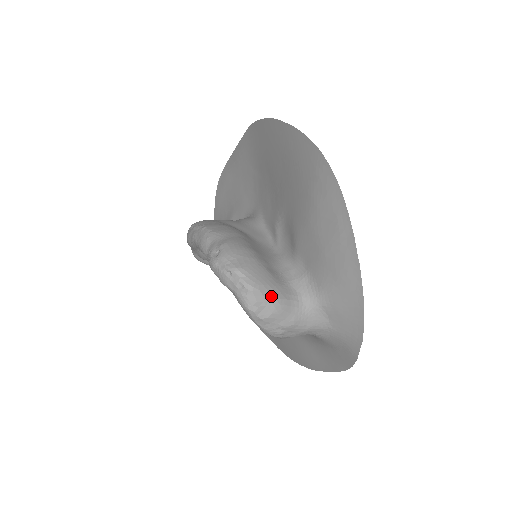
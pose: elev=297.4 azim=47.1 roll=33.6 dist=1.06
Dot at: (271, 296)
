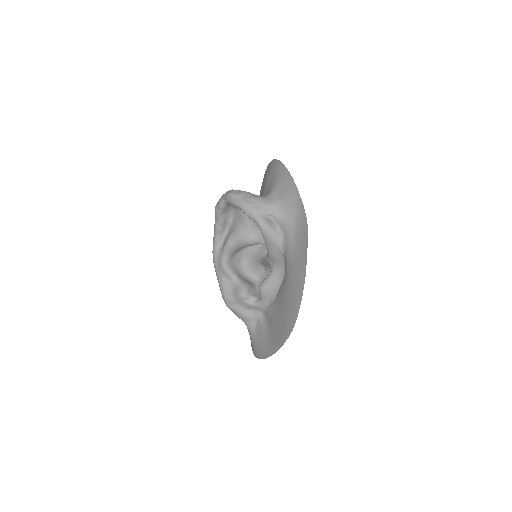
Dot at: occluded
